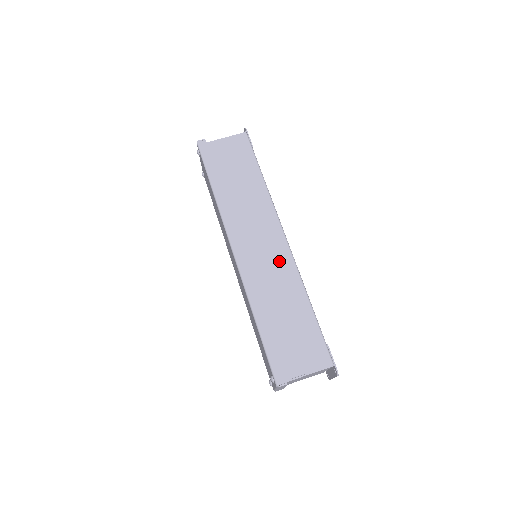
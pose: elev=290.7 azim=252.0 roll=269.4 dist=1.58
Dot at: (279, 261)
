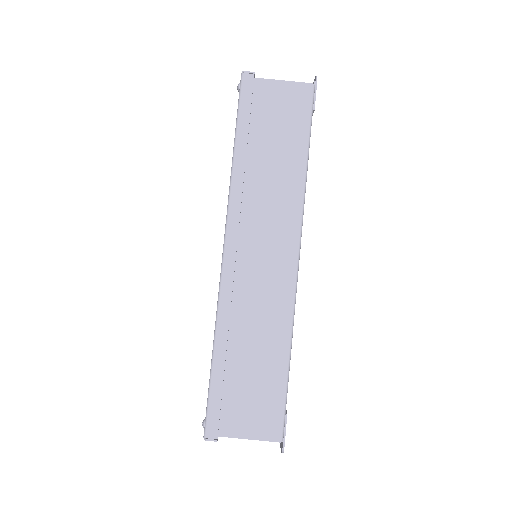
Dot at: (276, 285)
